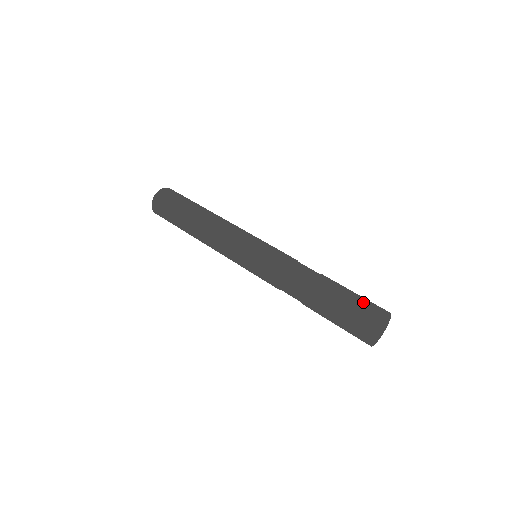
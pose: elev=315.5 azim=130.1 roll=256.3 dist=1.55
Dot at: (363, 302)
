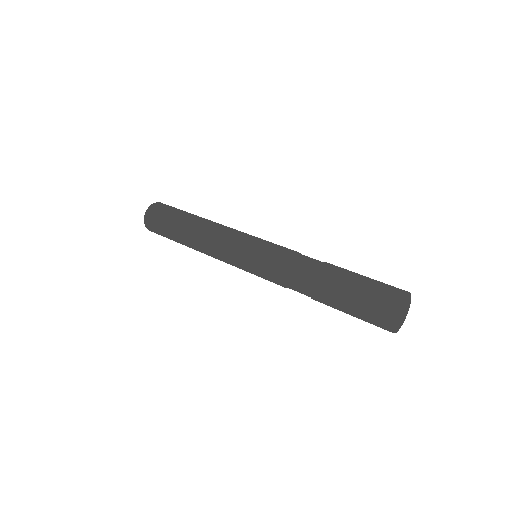
Dot at: (372, 289)
